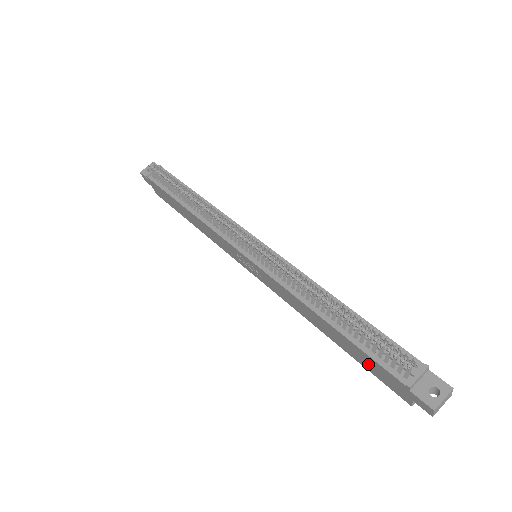
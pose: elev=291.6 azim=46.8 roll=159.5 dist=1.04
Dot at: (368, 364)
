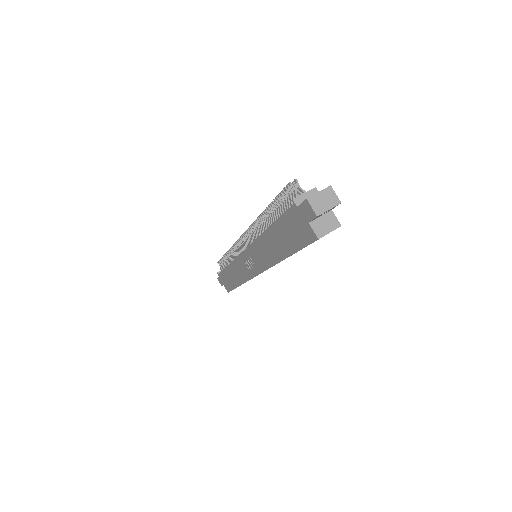
Dot at: (291, 235)
